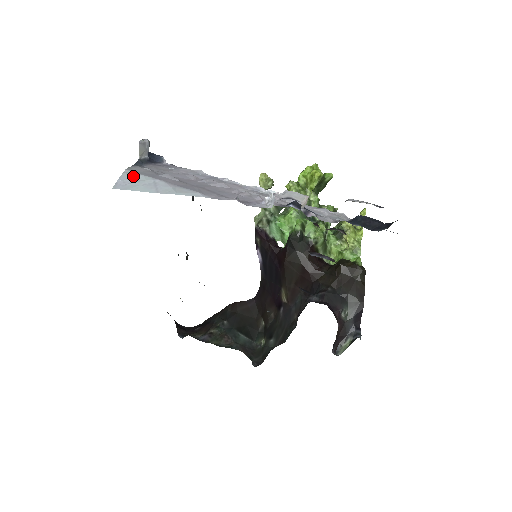
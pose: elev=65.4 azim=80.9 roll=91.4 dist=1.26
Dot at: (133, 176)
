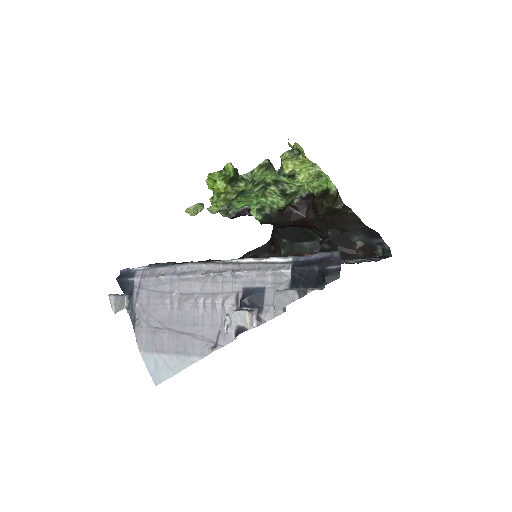
Dot at: (149, 360)
